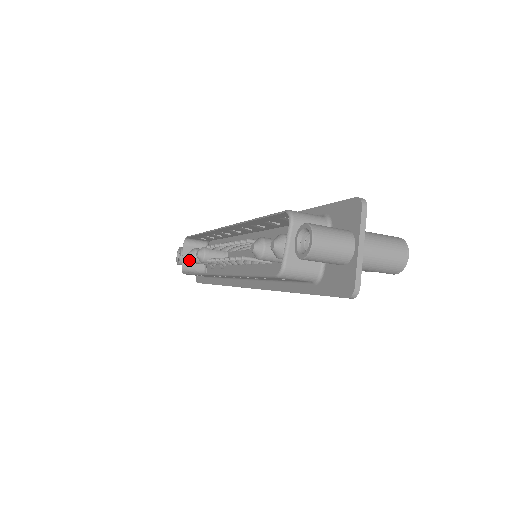
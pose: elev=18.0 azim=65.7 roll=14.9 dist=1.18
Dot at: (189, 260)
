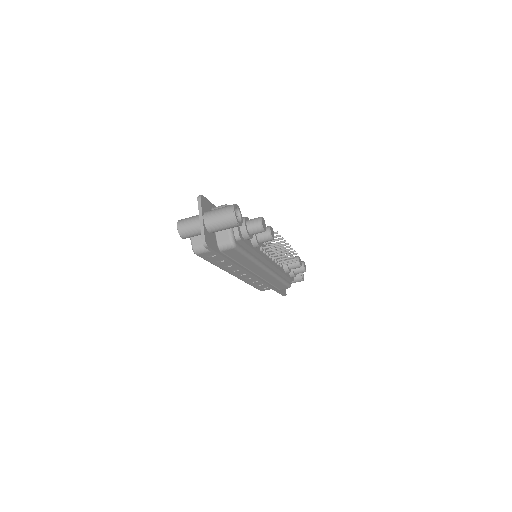
Dot at: occluded
